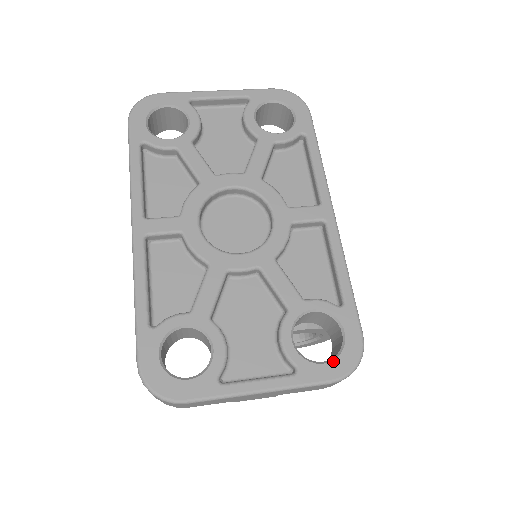
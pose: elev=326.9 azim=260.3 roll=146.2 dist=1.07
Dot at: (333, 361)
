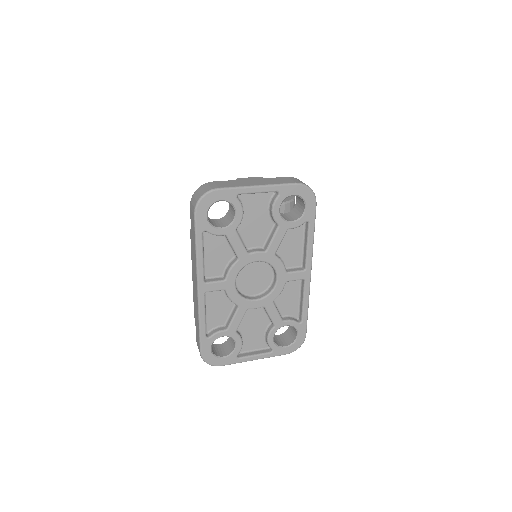
Dot at: (290, 347)
